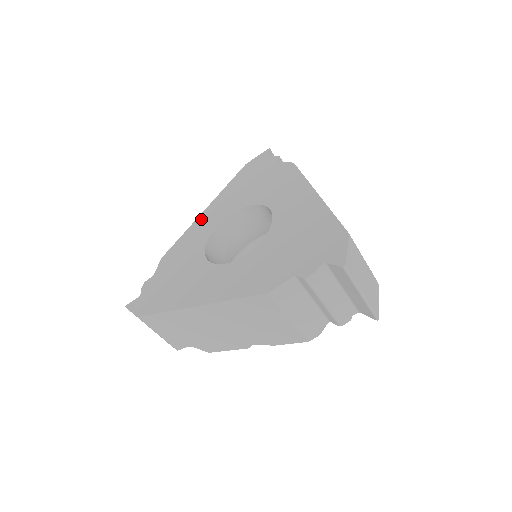
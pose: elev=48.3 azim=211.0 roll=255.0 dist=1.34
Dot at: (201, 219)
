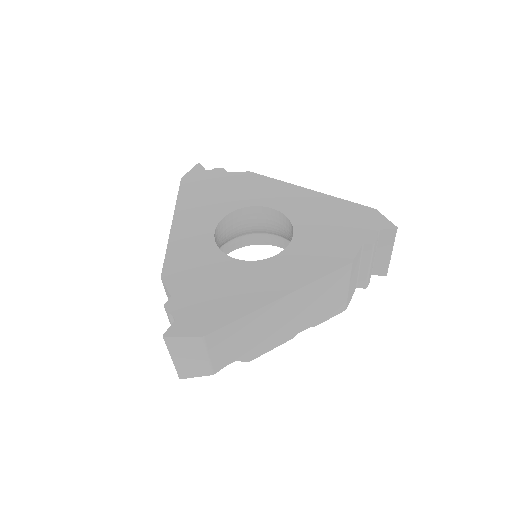
Dot at: (179, 231)
